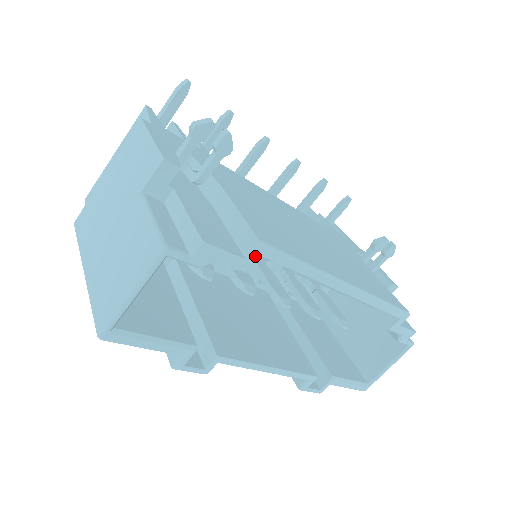
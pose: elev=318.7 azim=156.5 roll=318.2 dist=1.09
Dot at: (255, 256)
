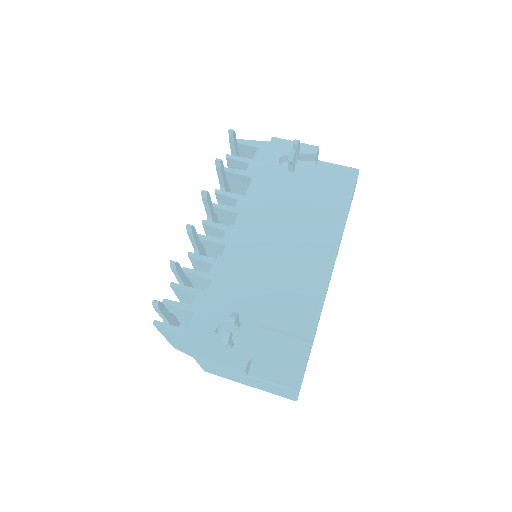
Dot at: occluded
